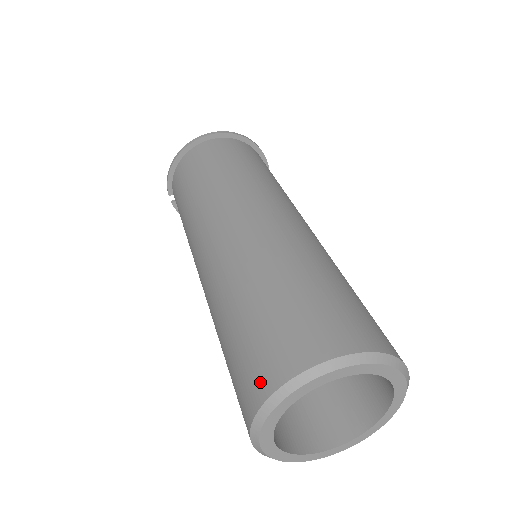
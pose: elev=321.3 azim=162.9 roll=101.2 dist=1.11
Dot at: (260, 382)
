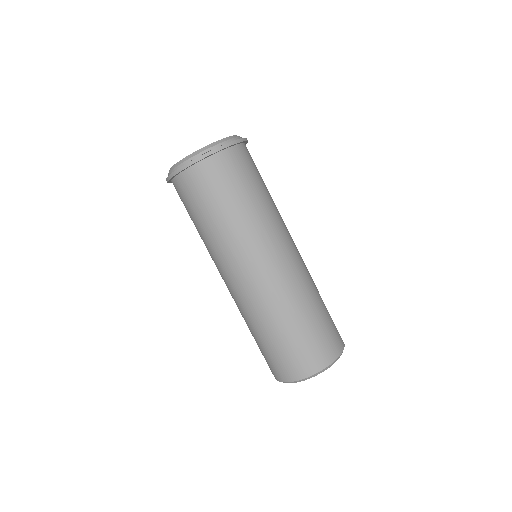
Dot at: occluded
